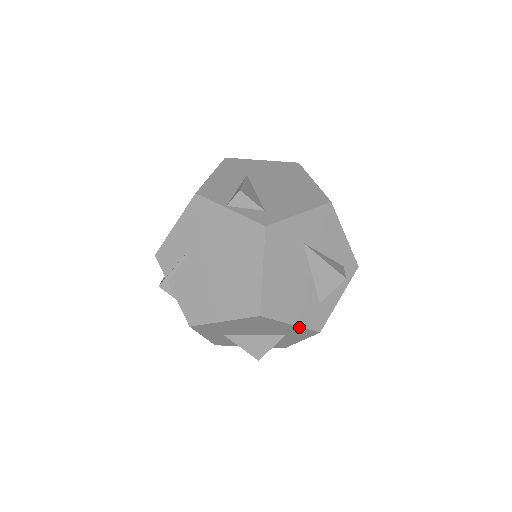
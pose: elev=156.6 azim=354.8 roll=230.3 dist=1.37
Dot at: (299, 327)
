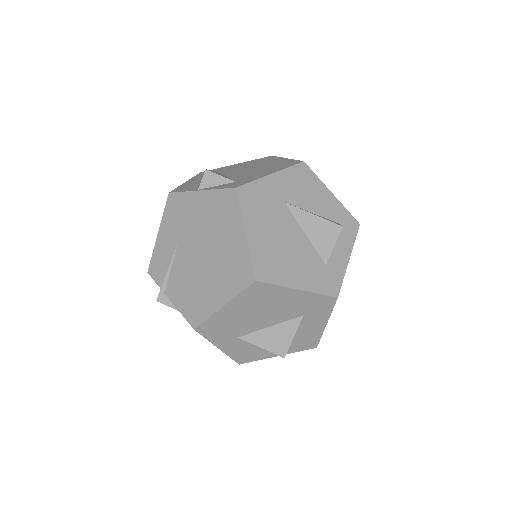
Dot at: (309, 293)
